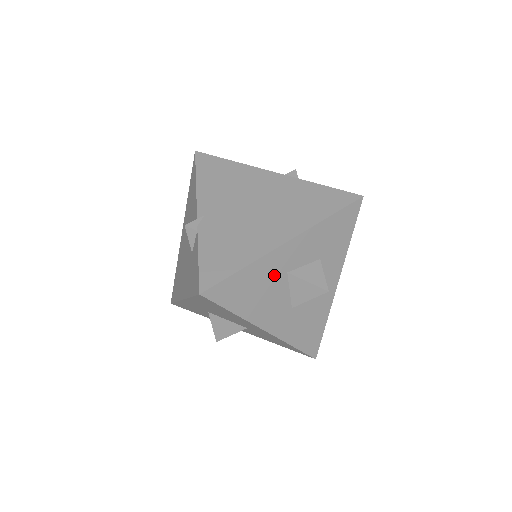
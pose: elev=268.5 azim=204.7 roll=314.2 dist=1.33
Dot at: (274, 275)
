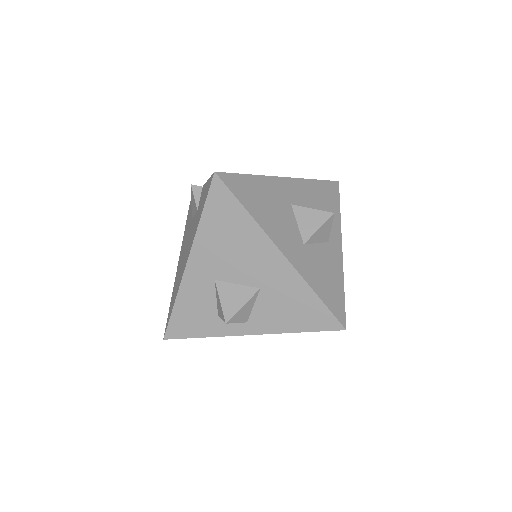
Dot at: (280, 199)
